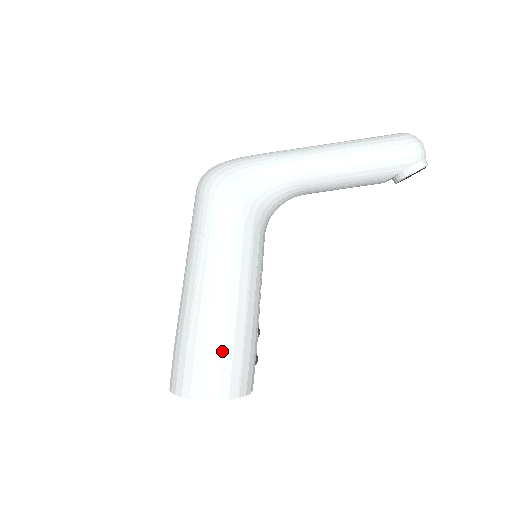
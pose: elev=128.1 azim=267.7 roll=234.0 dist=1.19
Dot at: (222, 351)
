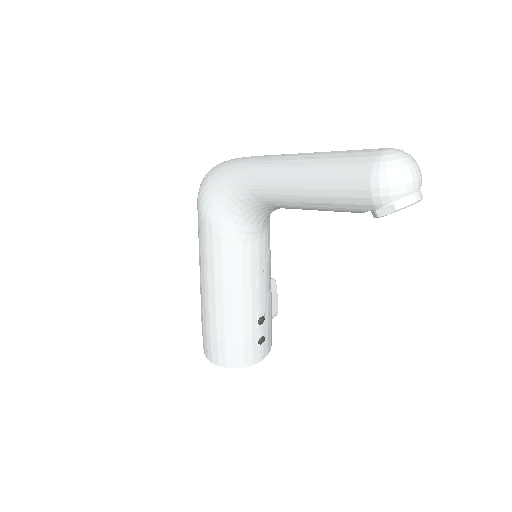
Dot at: (216, 335)
